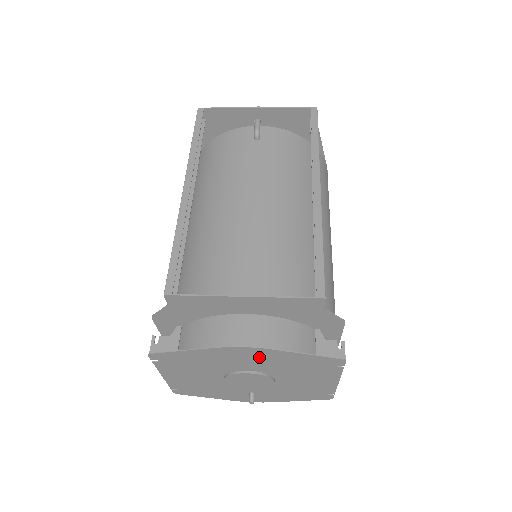
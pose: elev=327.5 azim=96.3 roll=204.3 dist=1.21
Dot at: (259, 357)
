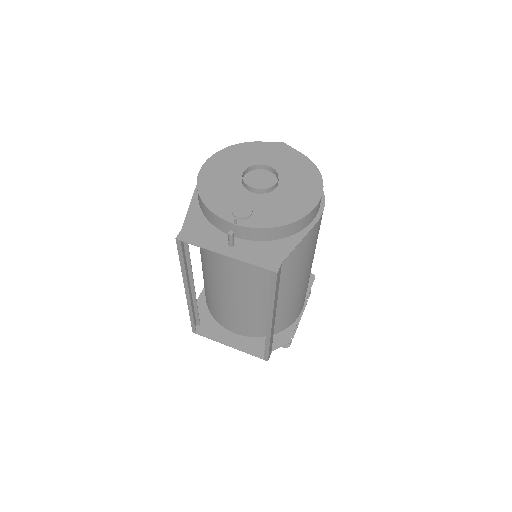
Dot at: occluded
